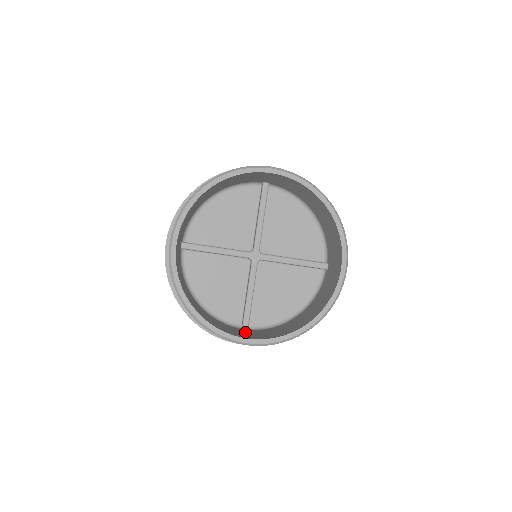
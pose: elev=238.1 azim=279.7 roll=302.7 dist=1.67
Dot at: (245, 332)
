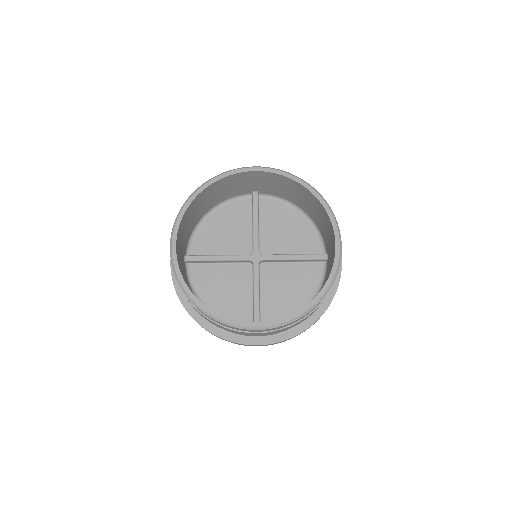
Dot at: occluded
